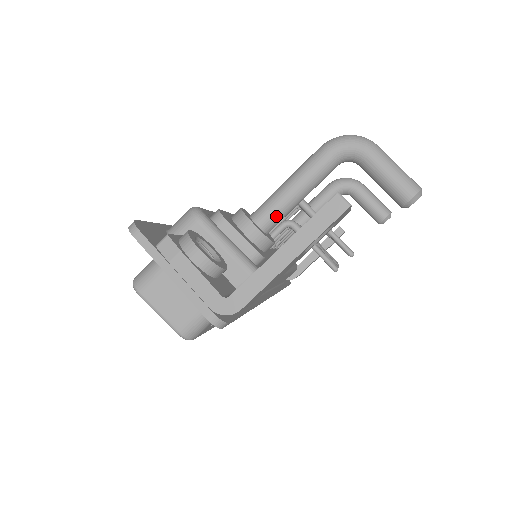
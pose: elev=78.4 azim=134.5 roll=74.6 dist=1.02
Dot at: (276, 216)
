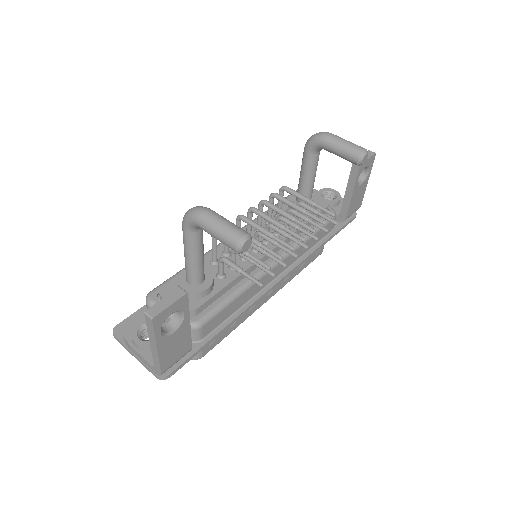
Dot at: (193, 276)
